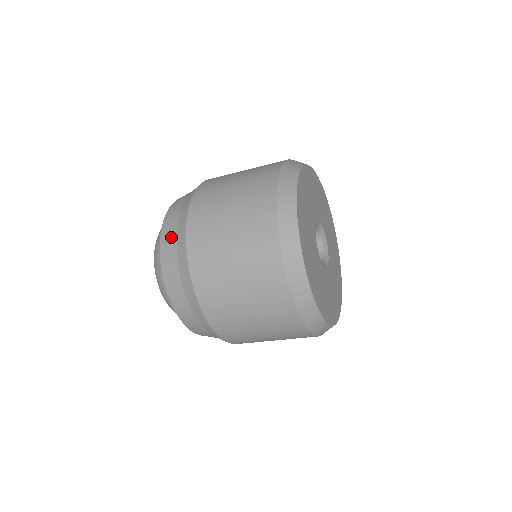
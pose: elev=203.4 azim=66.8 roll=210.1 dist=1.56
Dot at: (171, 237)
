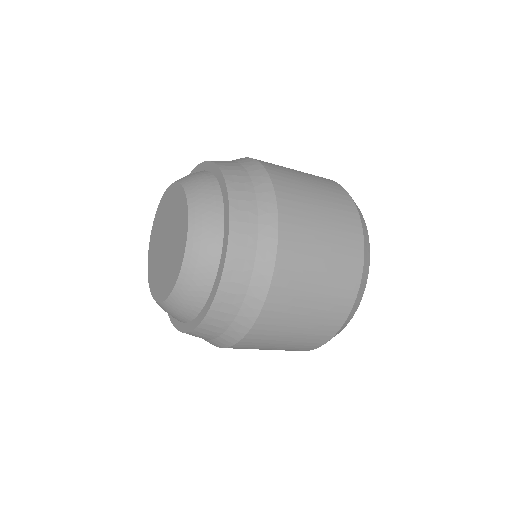
Dot at: (247, 195)
